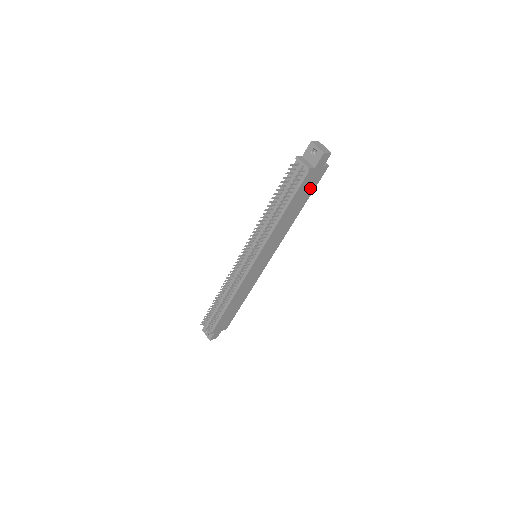
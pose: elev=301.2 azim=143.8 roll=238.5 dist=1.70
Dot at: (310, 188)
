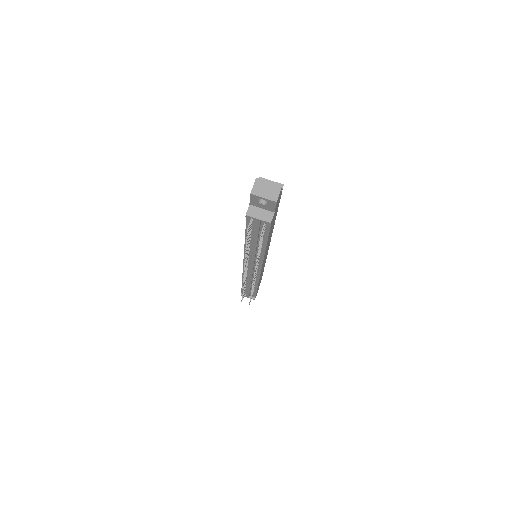
Dot at: (276, 210)
